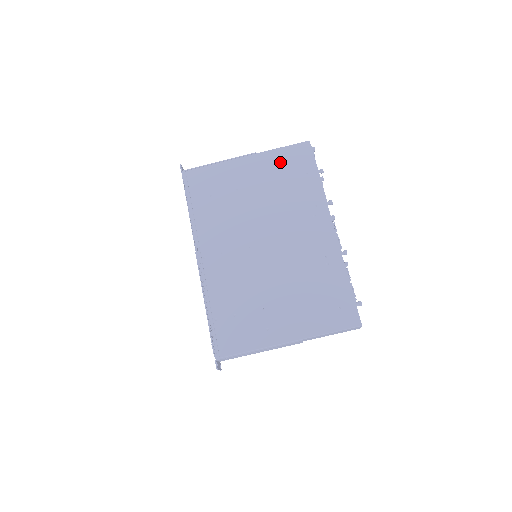
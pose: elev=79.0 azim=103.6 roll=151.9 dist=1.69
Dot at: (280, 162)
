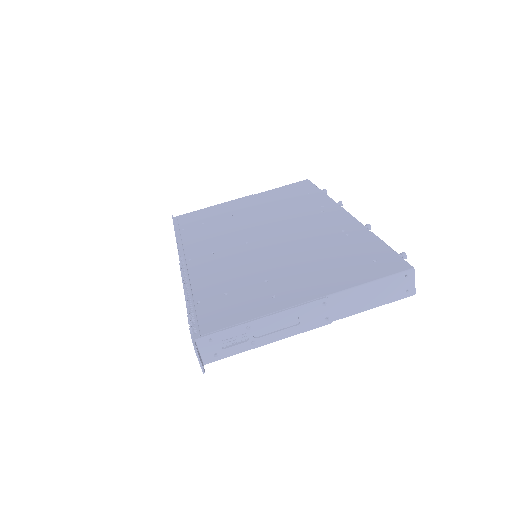
Dot at: (278, 193)
